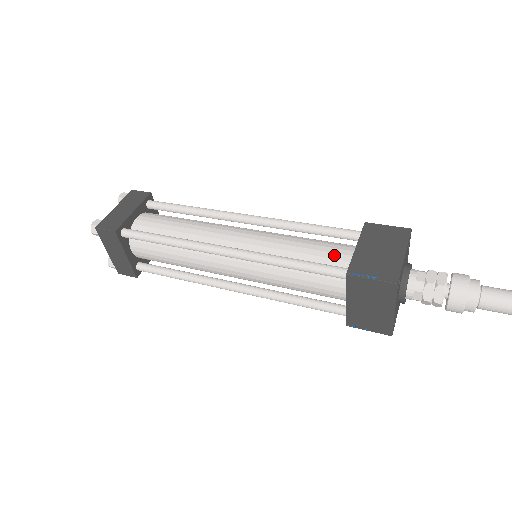
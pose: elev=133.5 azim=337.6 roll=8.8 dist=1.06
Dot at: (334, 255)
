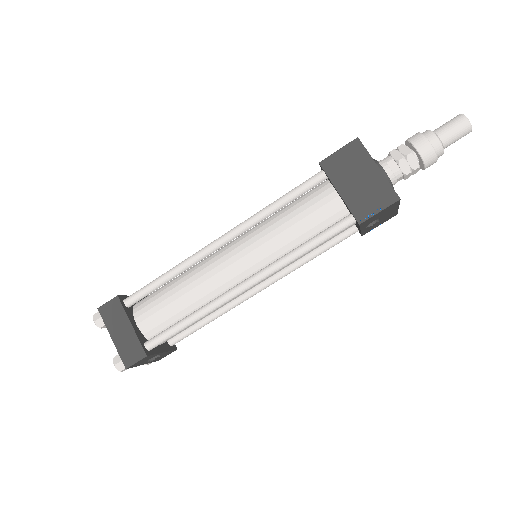
Dot at: (311, 190)
